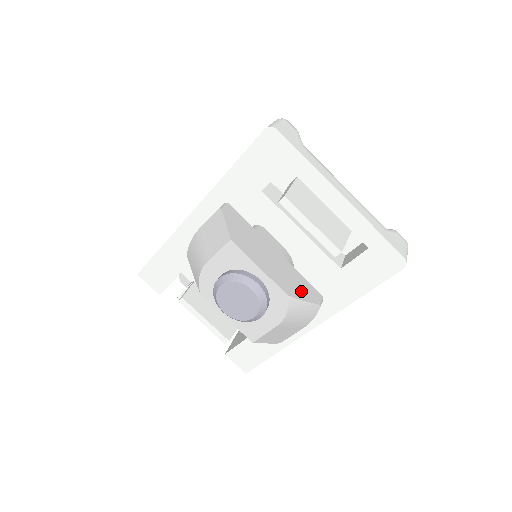
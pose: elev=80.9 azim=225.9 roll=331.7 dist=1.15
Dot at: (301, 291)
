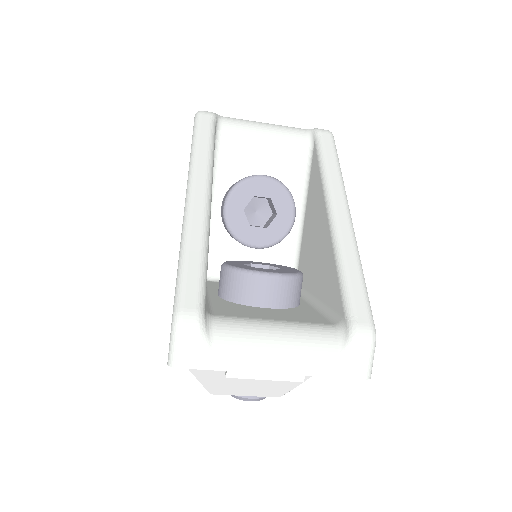
Dot at: occluded
